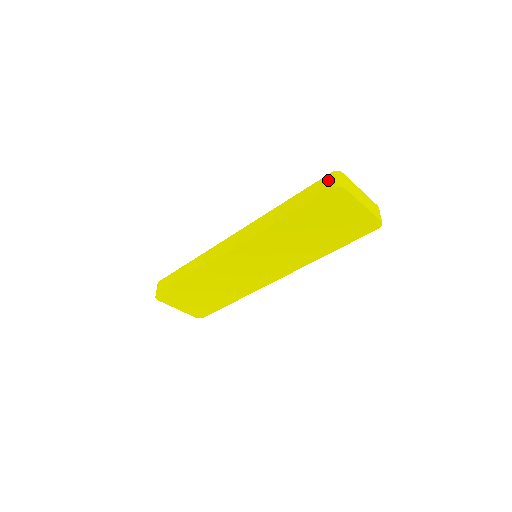
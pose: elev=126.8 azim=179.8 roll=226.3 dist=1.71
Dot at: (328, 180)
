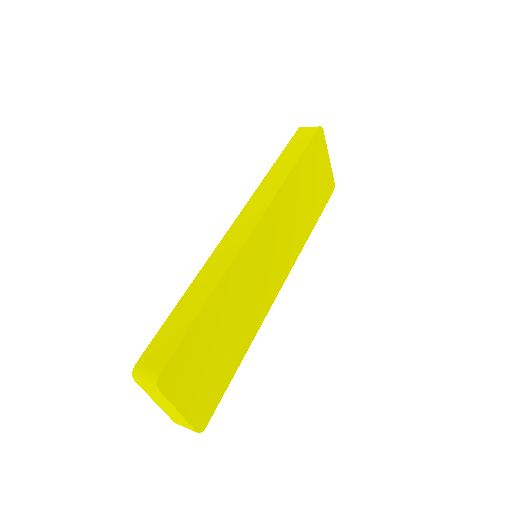
Dot at: (304, 130)
